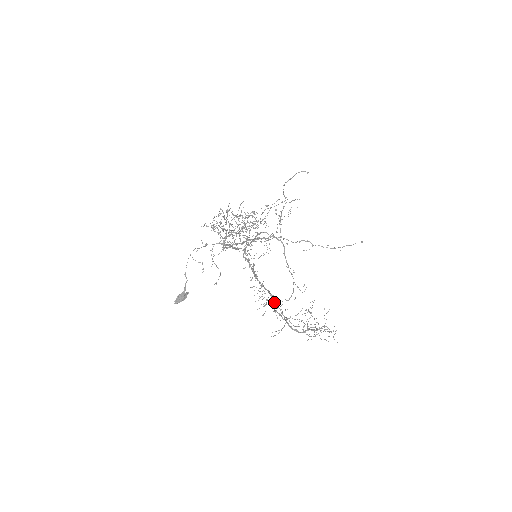
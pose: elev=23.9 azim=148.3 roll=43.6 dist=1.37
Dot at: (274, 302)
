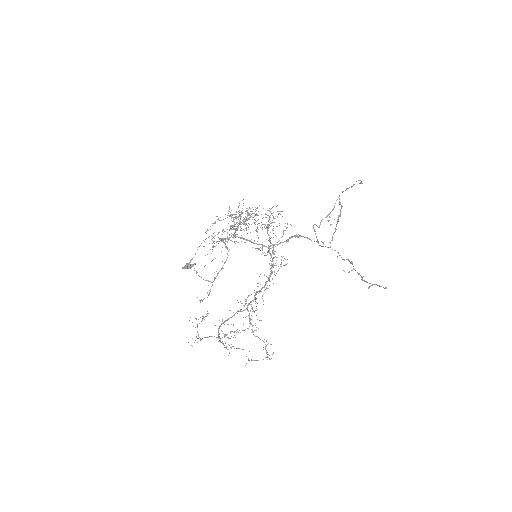
Dot at: (249, 304)
